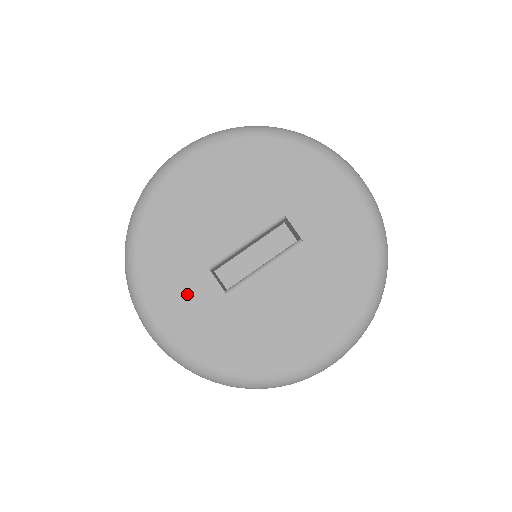
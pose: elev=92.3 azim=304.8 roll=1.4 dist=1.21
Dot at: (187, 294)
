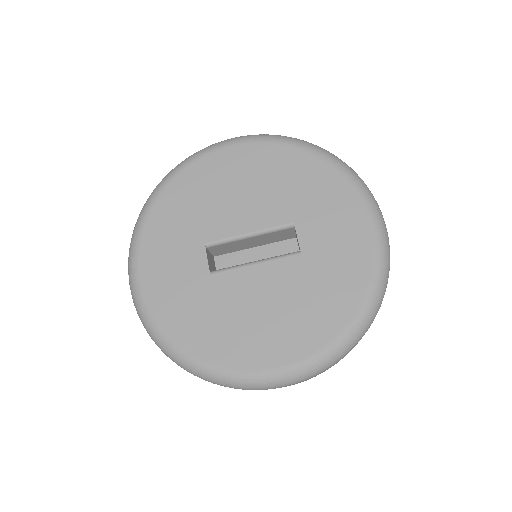
Dot at: (176, 260)
